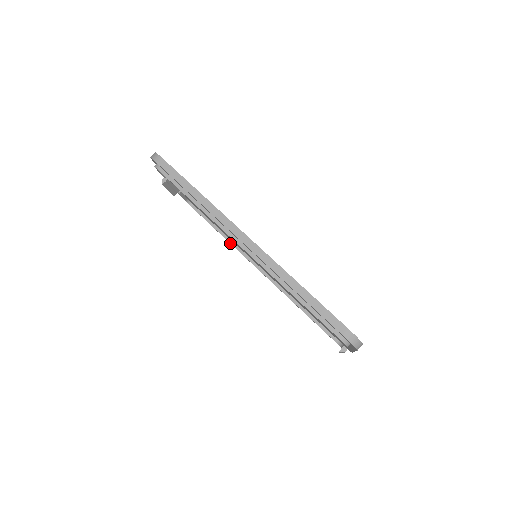
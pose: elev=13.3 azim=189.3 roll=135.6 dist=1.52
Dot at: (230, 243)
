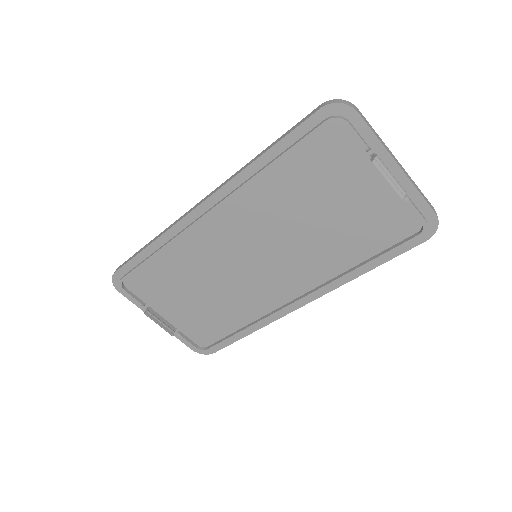
Dot at: (255, 323)
